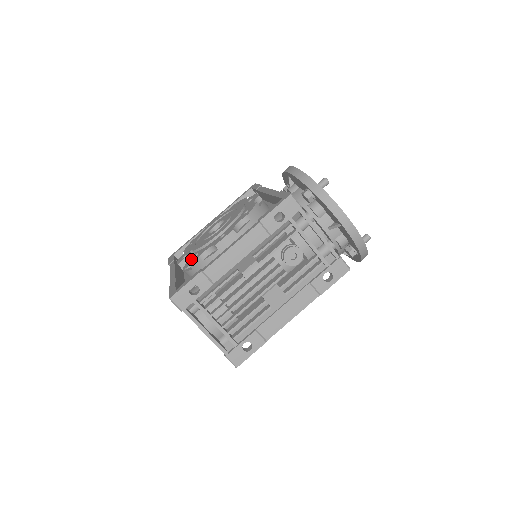
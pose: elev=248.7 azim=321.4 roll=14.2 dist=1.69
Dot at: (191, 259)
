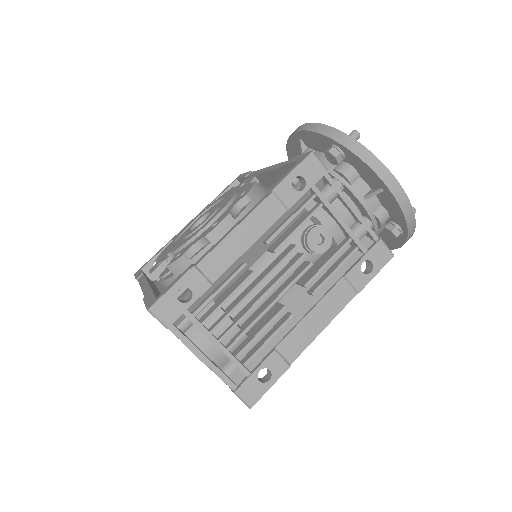
Dot at: (171, 261)
